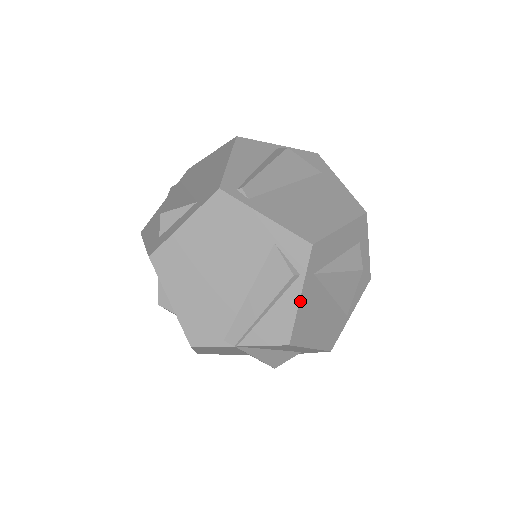
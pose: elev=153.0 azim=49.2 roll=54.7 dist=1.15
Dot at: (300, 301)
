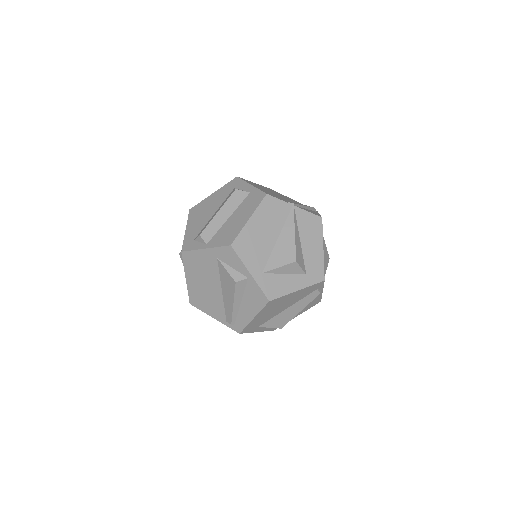
Dot at: occluded
